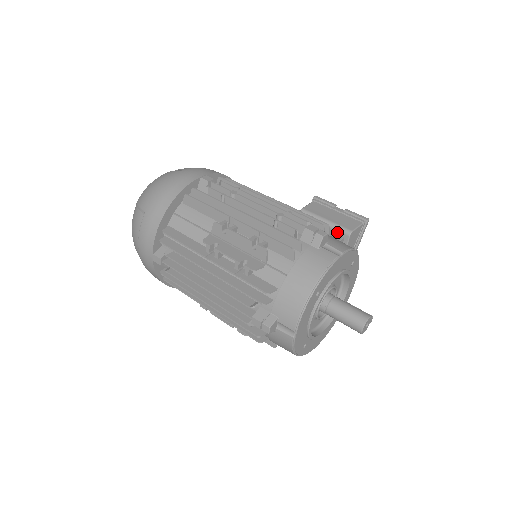
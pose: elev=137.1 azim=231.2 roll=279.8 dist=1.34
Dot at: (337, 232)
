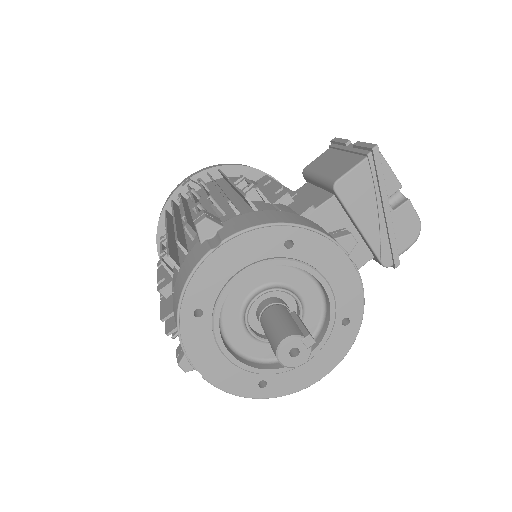
Dot at: (327, 189)
